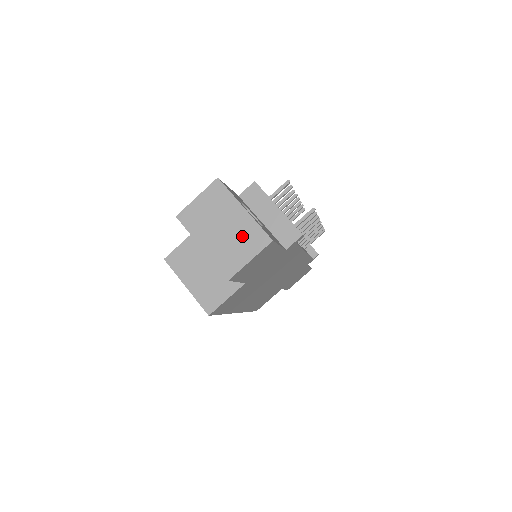
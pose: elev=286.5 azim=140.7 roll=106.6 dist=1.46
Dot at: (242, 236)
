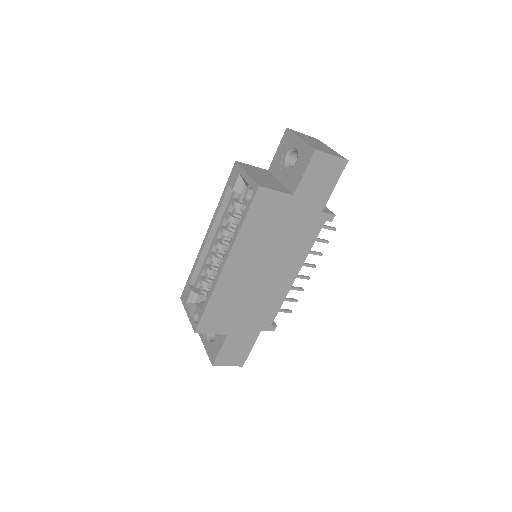
Dot at: (329, 150)
